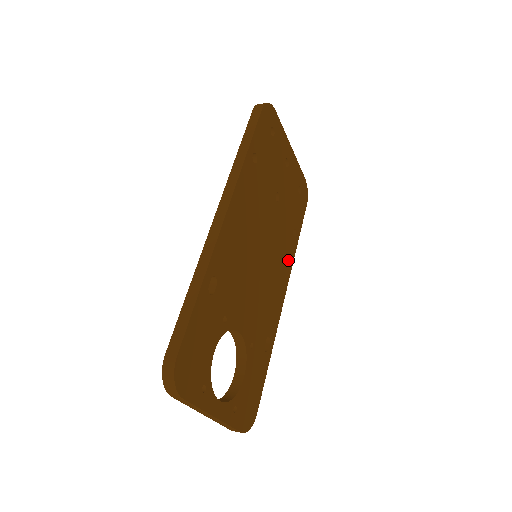
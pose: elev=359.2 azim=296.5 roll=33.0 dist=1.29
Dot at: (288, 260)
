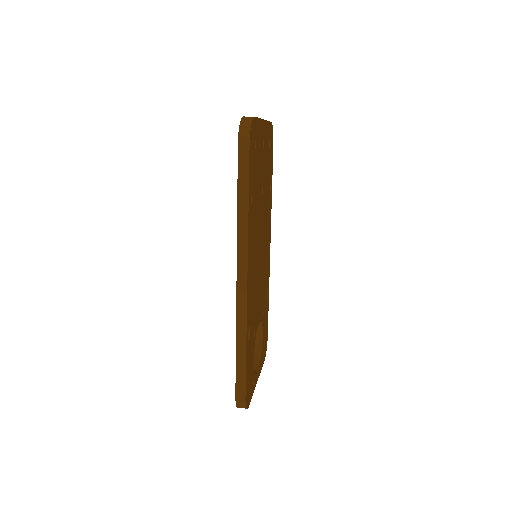
Dot at: (269, 217)
